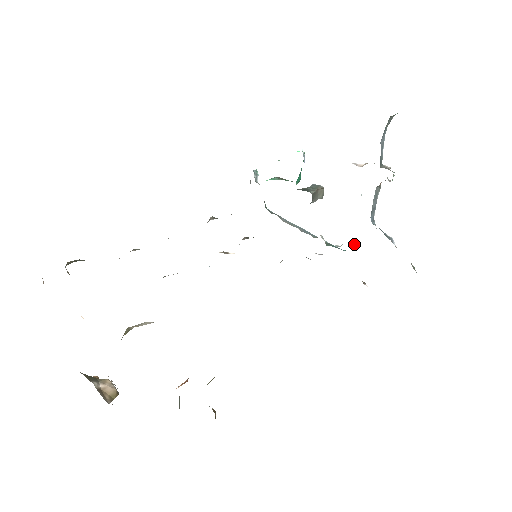
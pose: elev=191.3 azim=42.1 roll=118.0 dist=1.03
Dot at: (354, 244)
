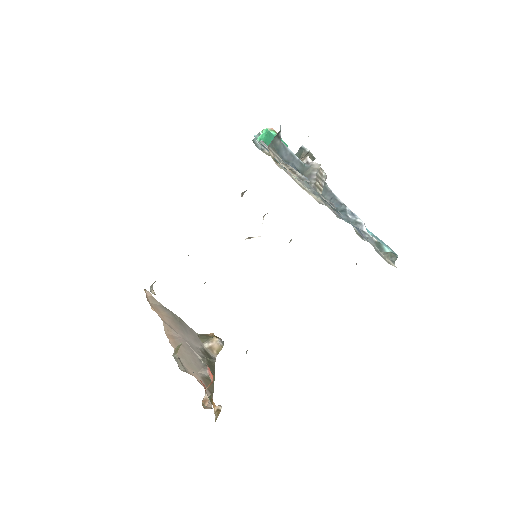
Dot at: occluded
